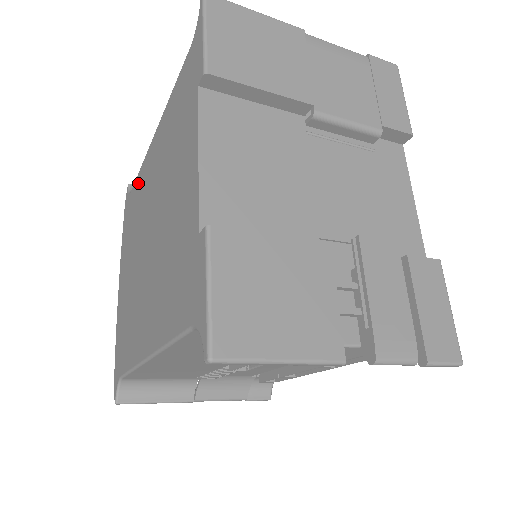
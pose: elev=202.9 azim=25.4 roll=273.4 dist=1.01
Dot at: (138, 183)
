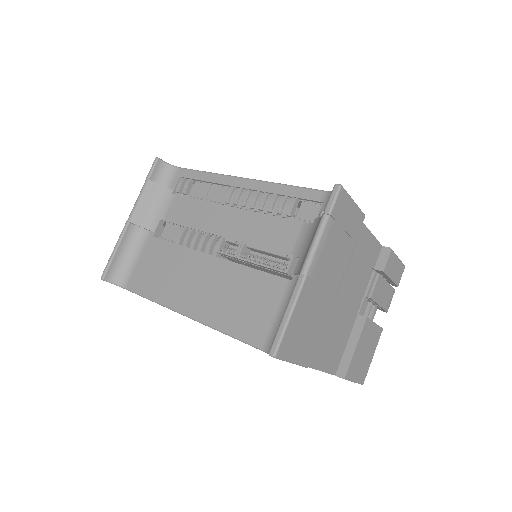
Dot at: occluded
